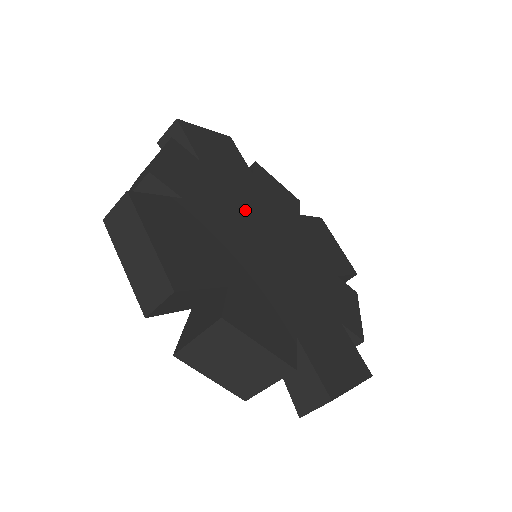
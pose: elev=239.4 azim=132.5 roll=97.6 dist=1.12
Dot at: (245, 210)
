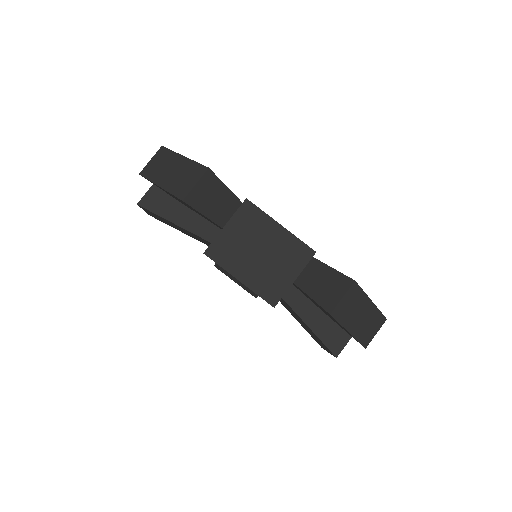
Dot at: occluded
